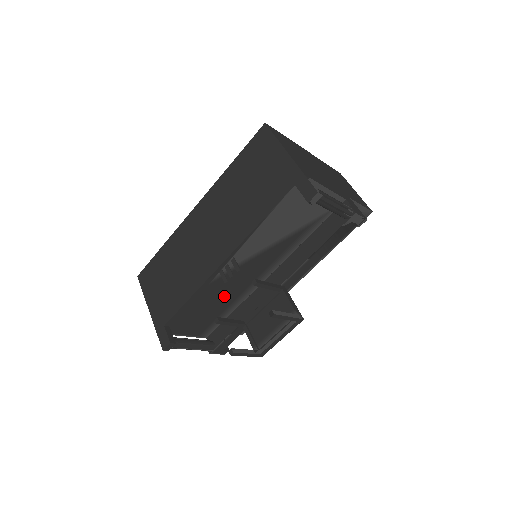
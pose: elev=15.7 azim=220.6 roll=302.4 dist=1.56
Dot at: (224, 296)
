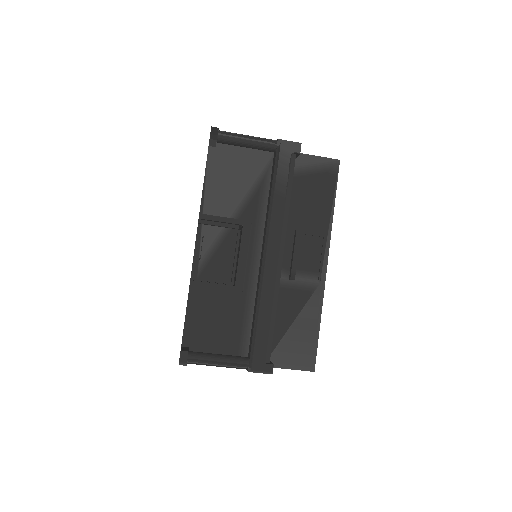
Dot at: (228, 293)
